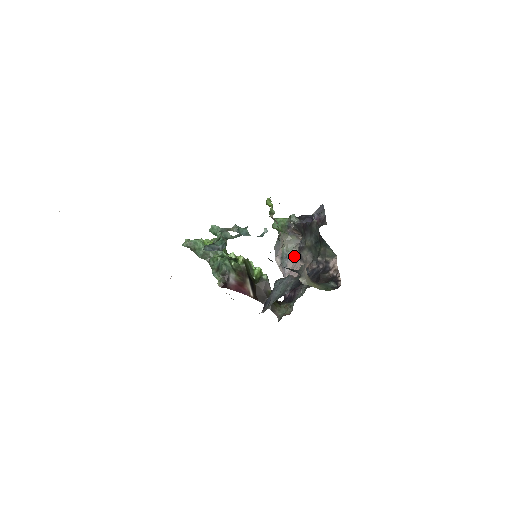
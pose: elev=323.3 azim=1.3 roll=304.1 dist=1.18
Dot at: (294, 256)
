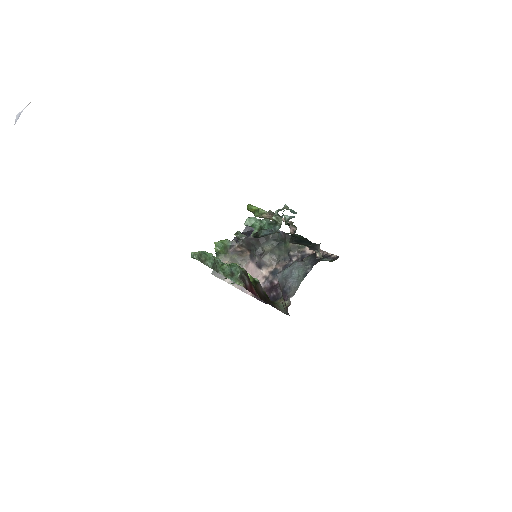
Dot at: occluded
